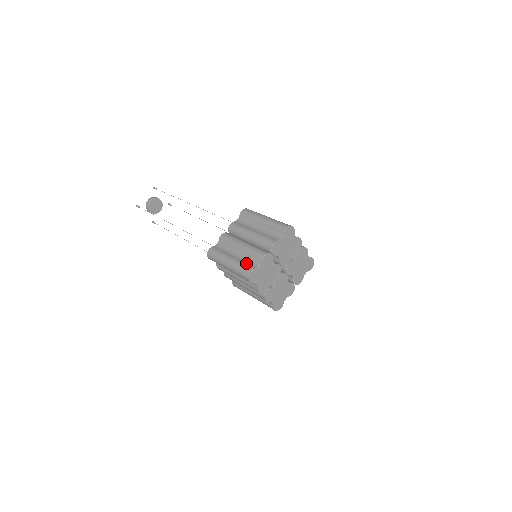
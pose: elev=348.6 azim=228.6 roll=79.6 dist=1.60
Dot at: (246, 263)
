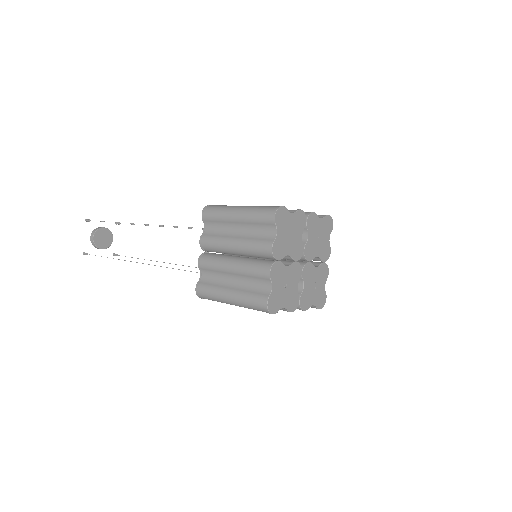
Dot at: (253, 291)
